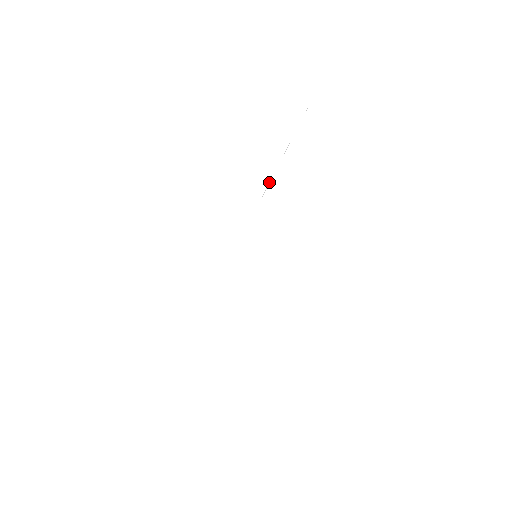
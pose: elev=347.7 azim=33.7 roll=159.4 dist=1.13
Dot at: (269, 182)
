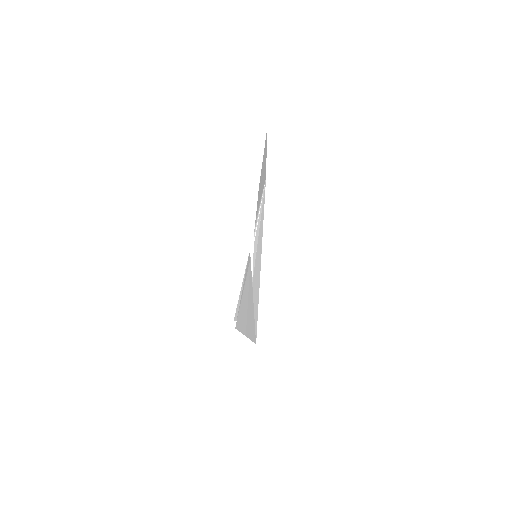
Dot at: (257, 222)
